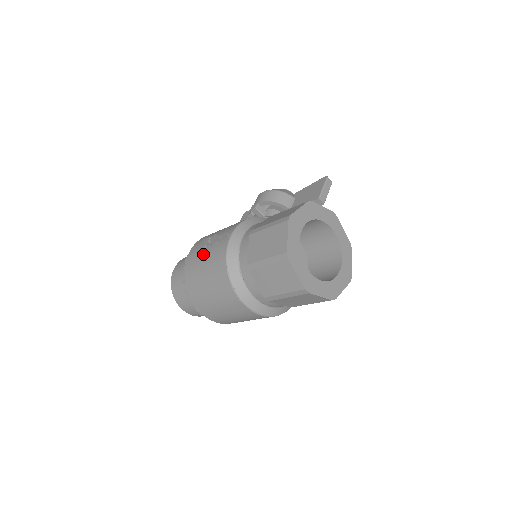
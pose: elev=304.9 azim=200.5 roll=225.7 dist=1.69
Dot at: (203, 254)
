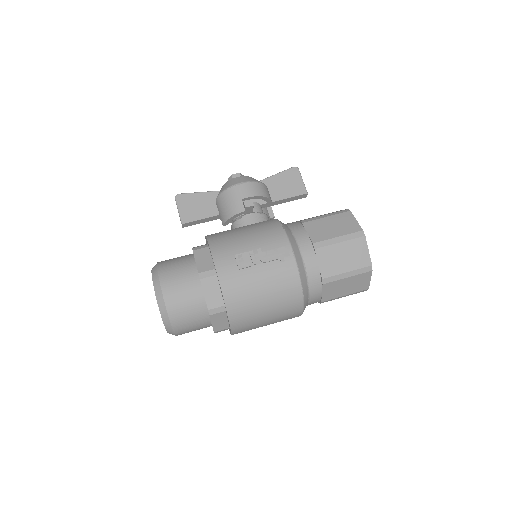
Dot at: (254, 274)
